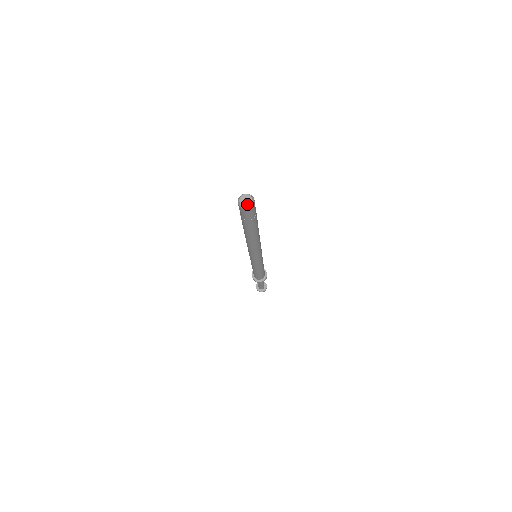
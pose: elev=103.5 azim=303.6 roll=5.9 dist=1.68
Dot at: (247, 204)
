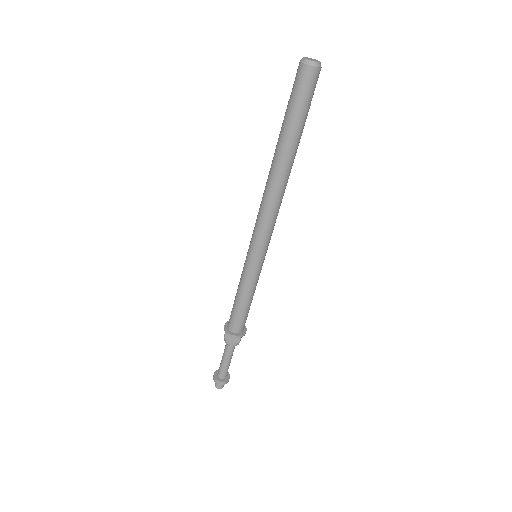
Dot at: (310, 59)
